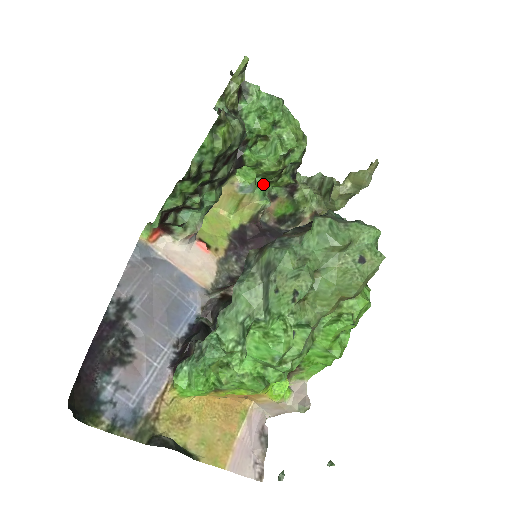
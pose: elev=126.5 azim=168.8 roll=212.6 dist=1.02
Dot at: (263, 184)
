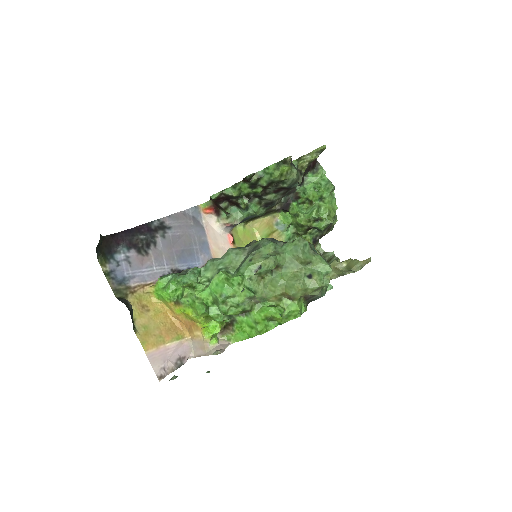
Dot at: (293, 232)
